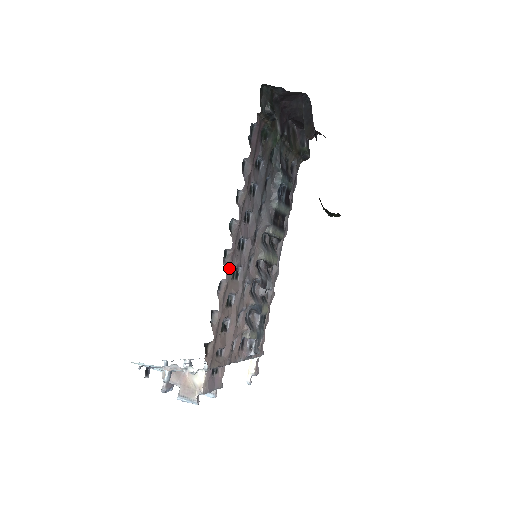
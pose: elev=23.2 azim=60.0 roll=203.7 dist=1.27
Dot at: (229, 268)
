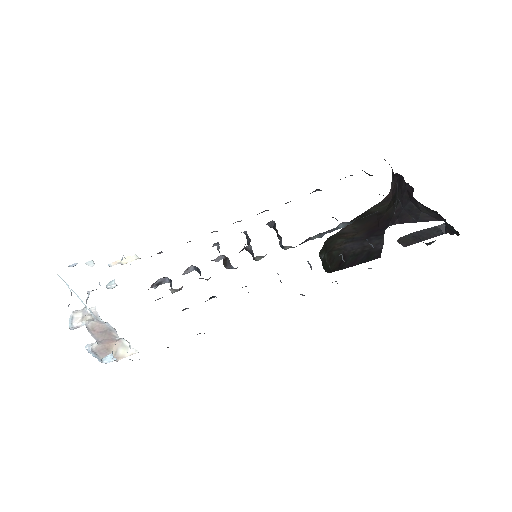
Dot at: occluded
